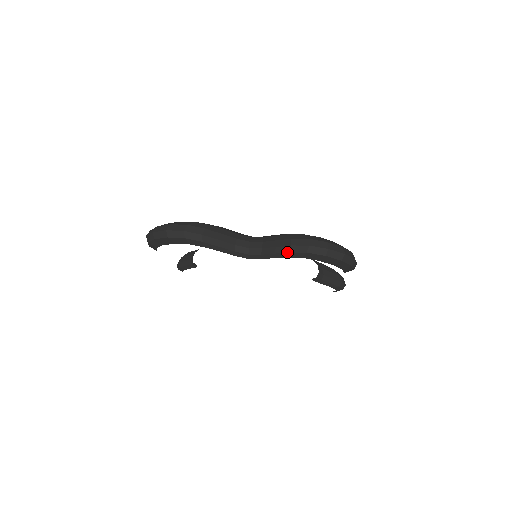
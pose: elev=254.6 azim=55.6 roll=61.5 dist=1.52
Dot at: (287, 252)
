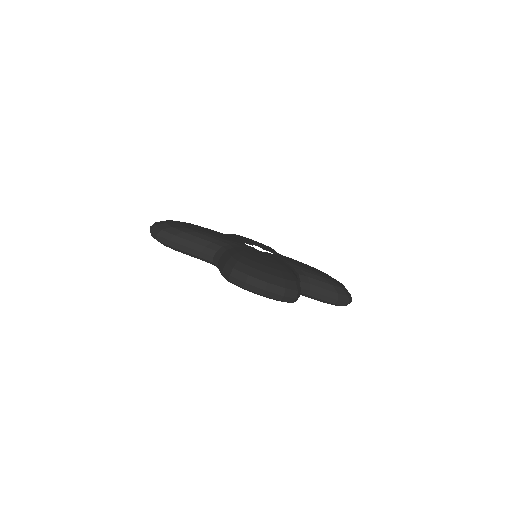
Dot at: (221, 274)
